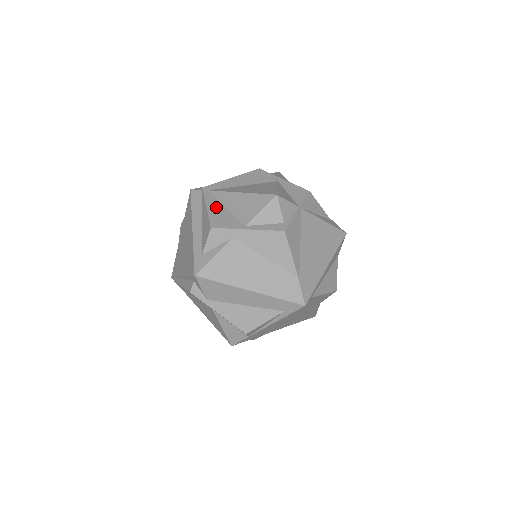
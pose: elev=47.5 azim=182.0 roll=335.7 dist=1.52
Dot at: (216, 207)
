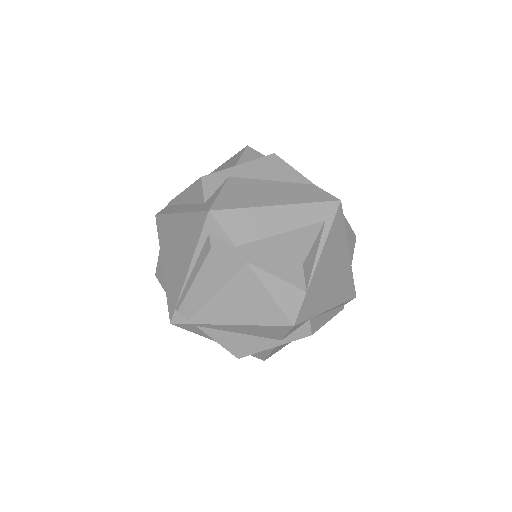
Dot at: occluded
